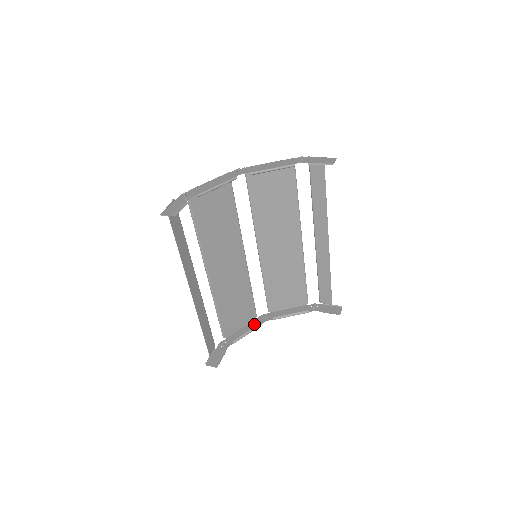
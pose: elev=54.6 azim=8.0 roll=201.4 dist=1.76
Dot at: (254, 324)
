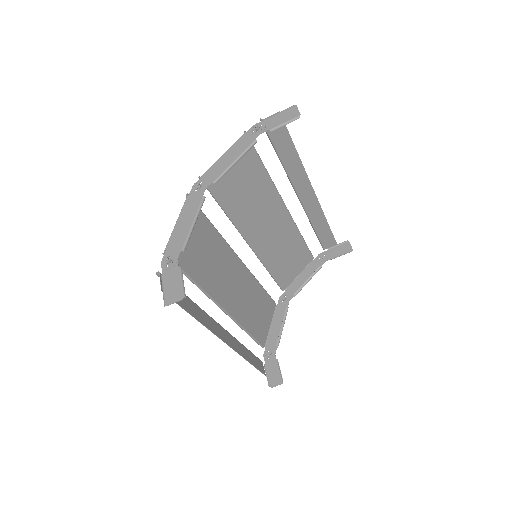
Dot at: (280, 313)
